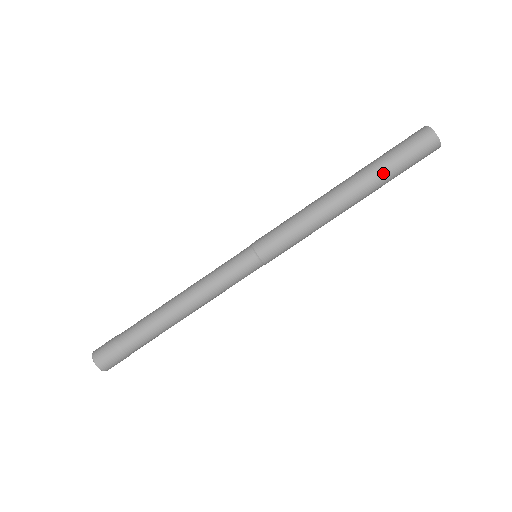
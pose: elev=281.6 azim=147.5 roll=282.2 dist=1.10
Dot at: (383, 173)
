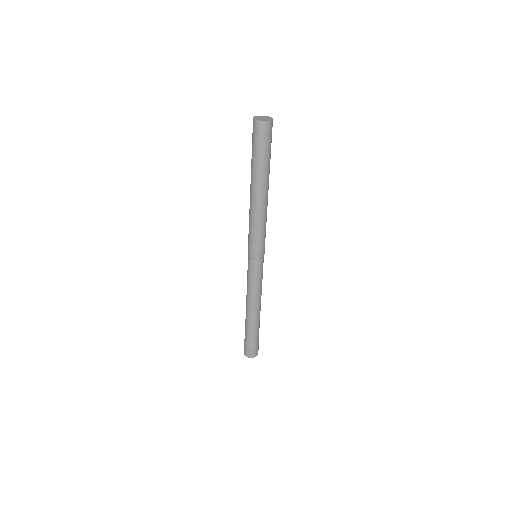
Dot at: (264, 167)
